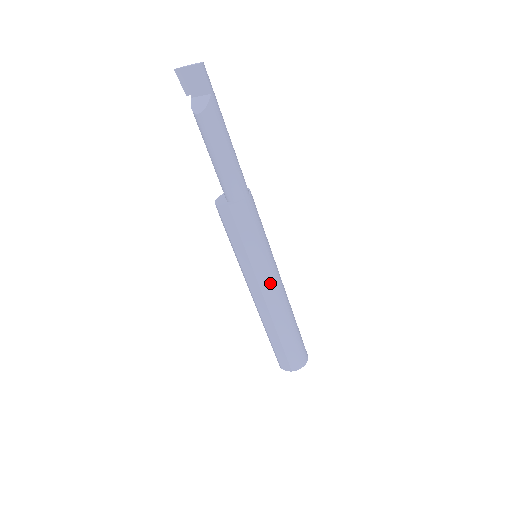
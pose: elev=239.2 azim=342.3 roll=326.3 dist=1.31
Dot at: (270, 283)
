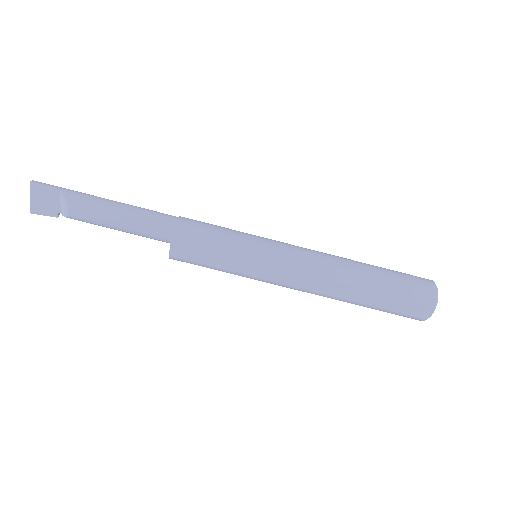
Dot at: (291, 257)
